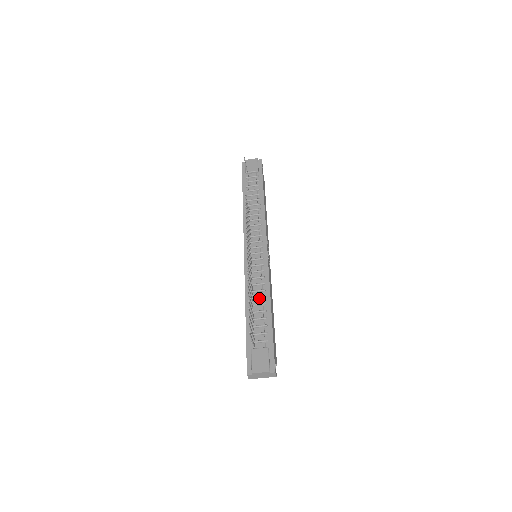
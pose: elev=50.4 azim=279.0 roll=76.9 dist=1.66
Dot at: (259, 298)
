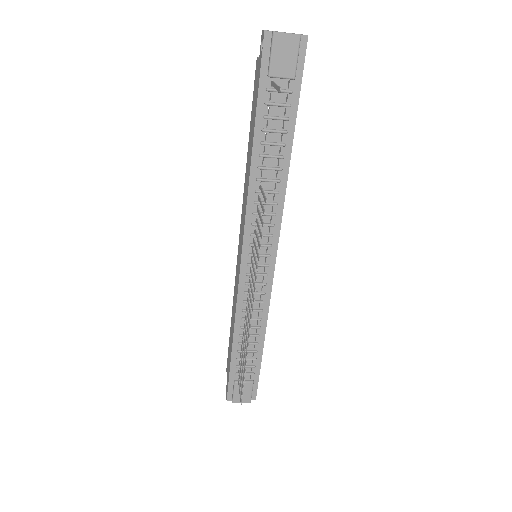
Dot at: (252, 328)
